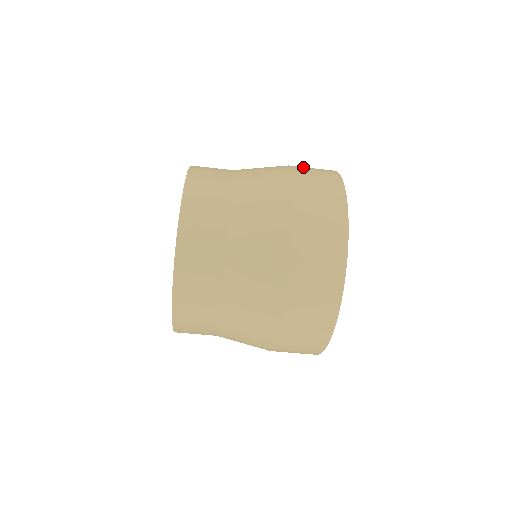
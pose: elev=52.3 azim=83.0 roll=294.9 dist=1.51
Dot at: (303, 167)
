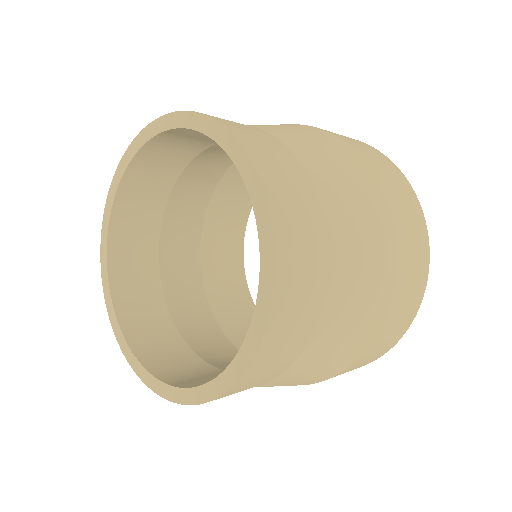
Dot at: (345, 137)
